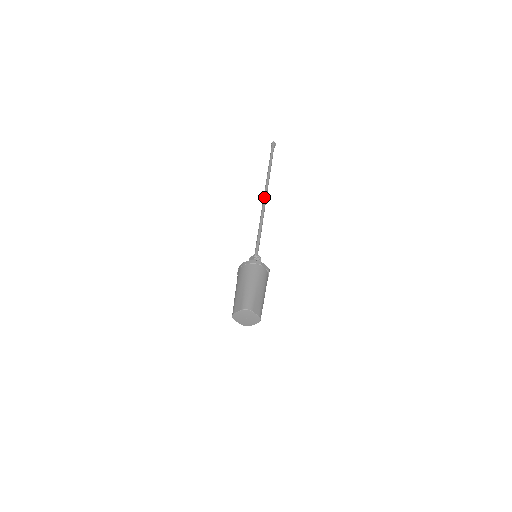
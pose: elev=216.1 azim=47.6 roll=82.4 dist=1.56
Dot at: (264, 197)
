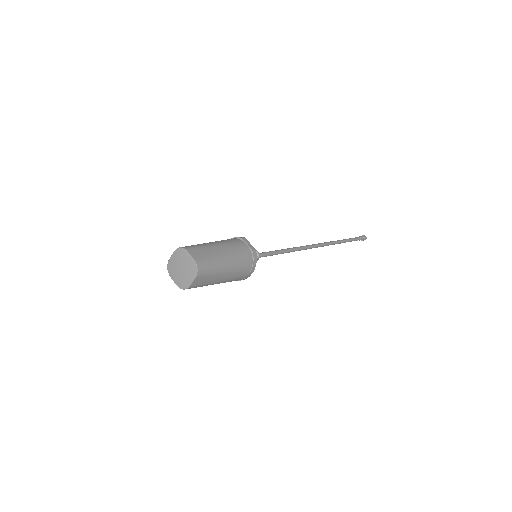
Dot at: (314, 244)
